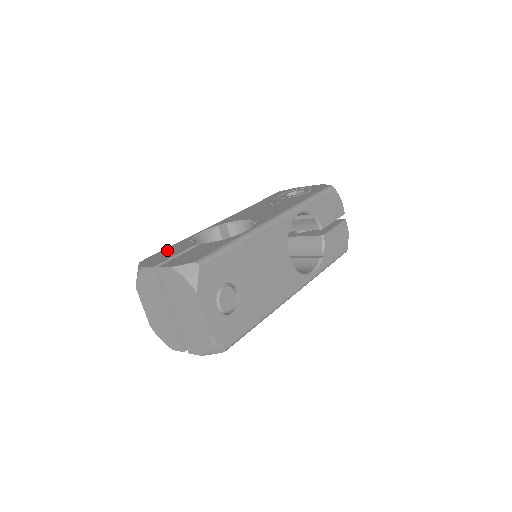
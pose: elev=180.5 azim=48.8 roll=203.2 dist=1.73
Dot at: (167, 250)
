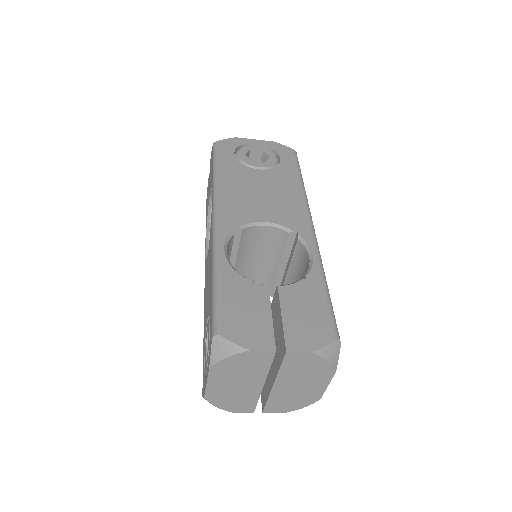
Dot at: (232, 301)
